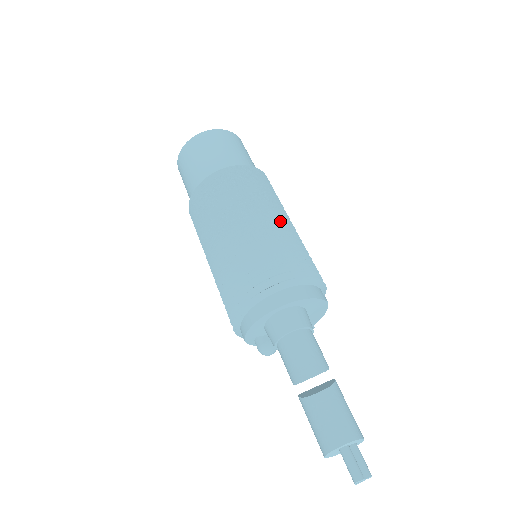
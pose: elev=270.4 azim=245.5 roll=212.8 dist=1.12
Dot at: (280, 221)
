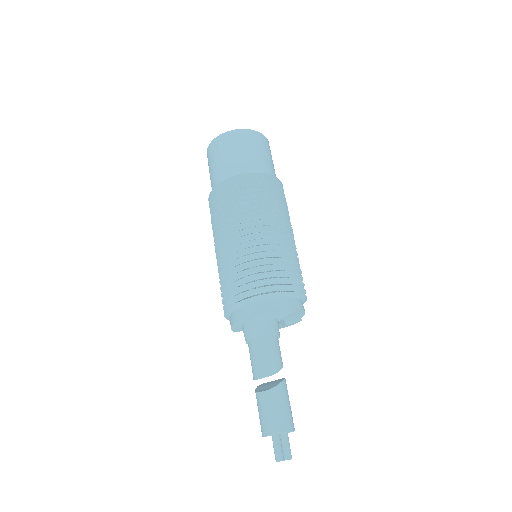
Dot at: (266, 233)
